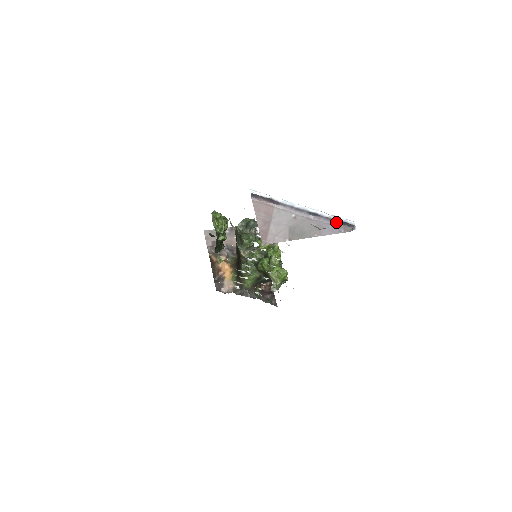
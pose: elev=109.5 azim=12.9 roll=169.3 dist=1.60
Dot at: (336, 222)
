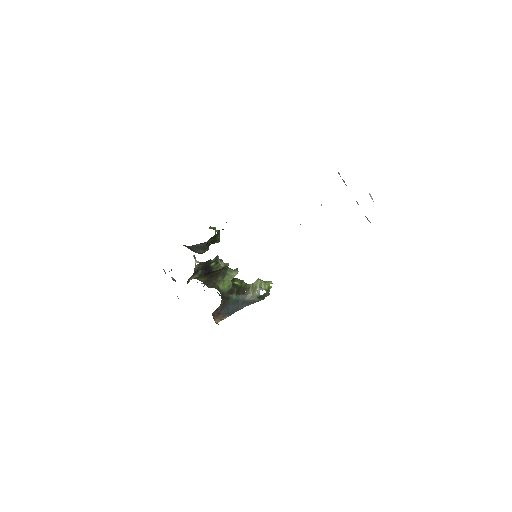
Dot at: occluded
